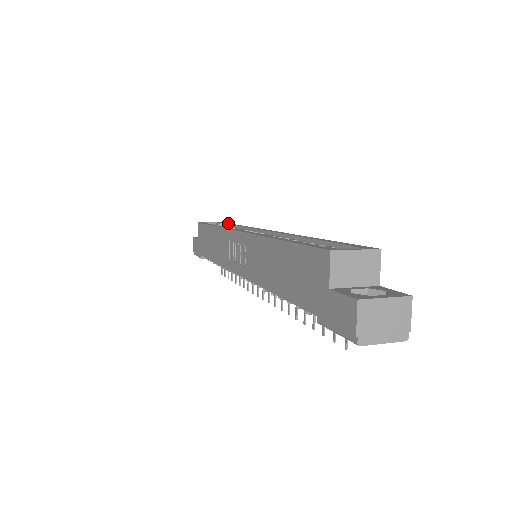
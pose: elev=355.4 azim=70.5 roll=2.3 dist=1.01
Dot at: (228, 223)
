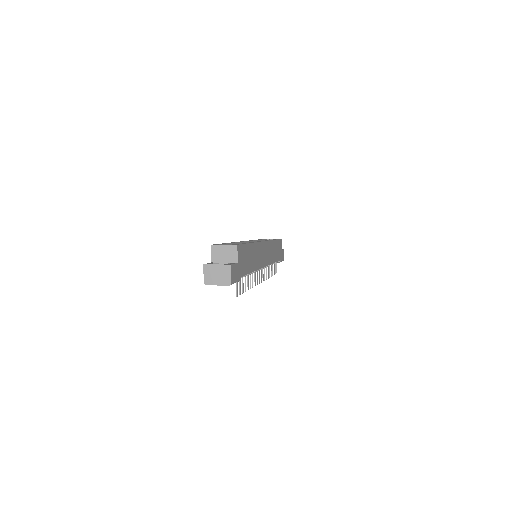
Dot at: occluded
